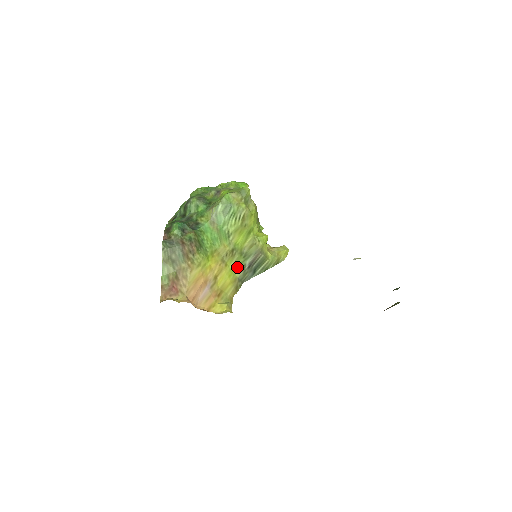
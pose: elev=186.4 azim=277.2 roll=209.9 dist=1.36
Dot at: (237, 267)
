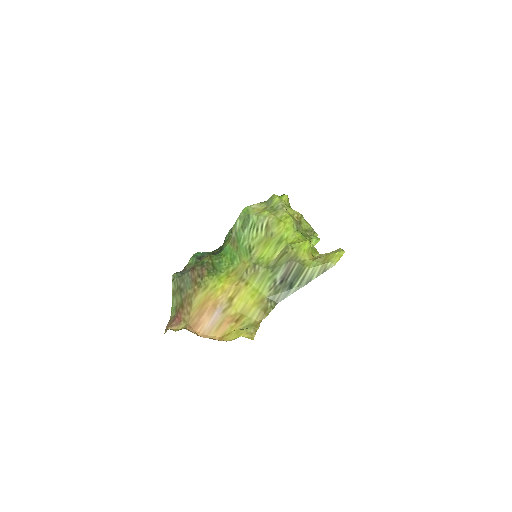
Dot at: (264, 284)
